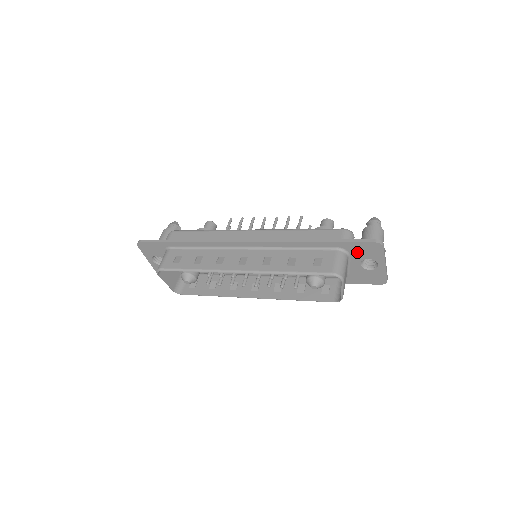
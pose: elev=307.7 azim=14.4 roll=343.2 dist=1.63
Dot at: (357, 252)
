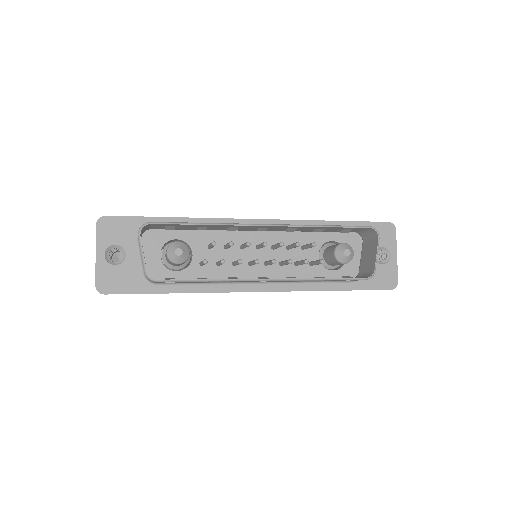
Dot at: occluded
